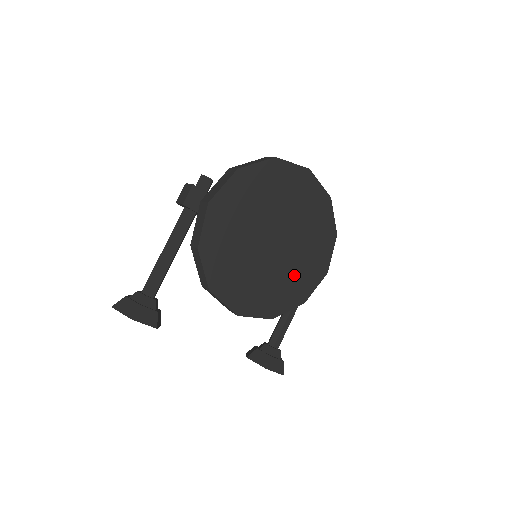
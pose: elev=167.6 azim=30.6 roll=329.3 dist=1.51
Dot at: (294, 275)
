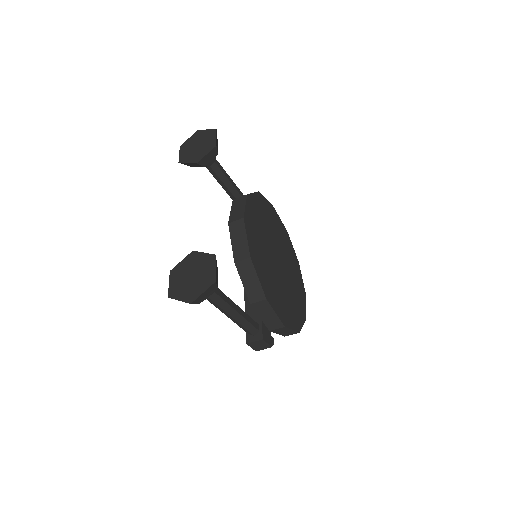
Dot at: (273, 284)
